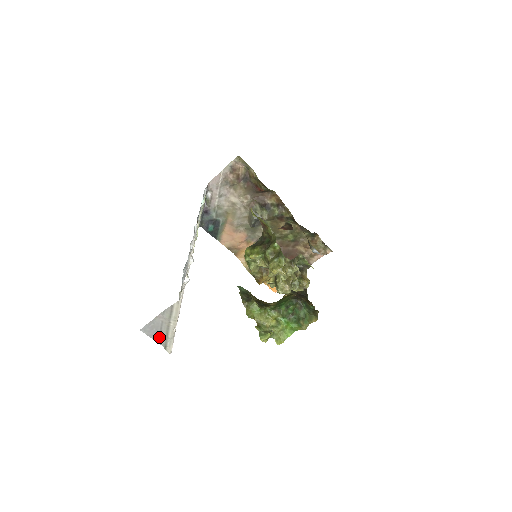
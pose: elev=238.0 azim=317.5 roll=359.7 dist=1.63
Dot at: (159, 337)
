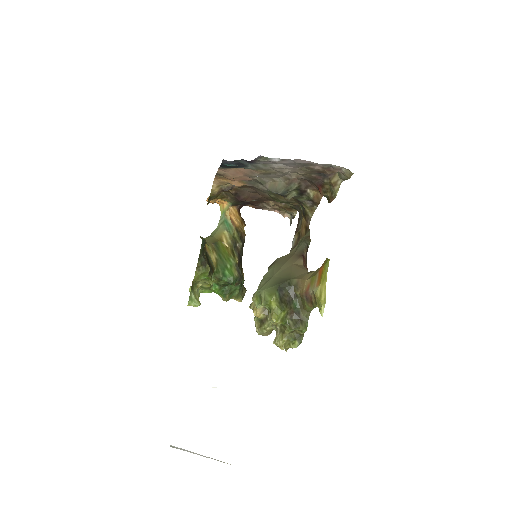
Dot at: occluded
